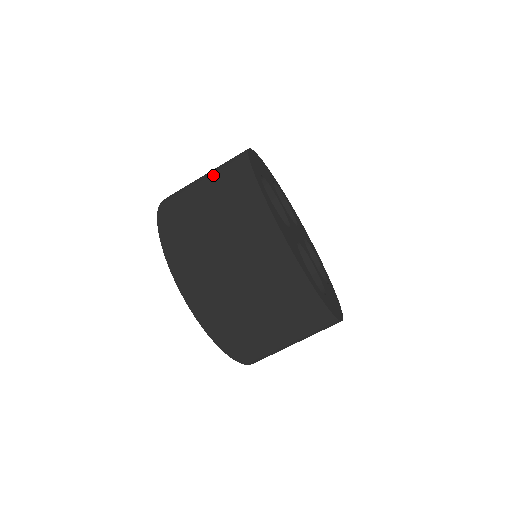
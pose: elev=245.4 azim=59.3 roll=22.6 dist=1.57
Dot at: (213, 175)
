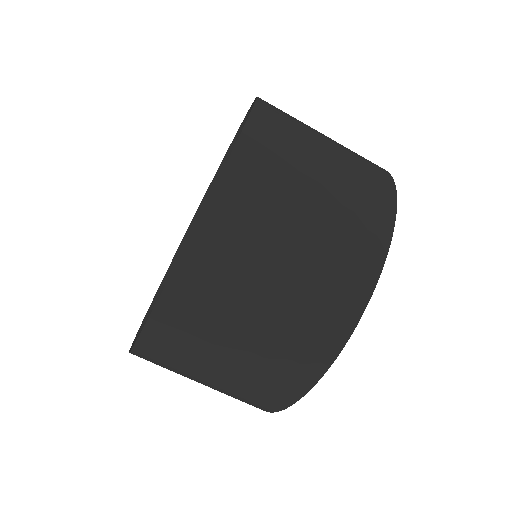
Dot at: (334, 210)
